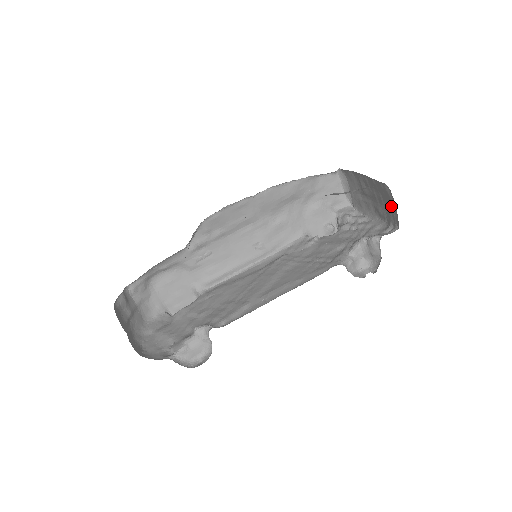
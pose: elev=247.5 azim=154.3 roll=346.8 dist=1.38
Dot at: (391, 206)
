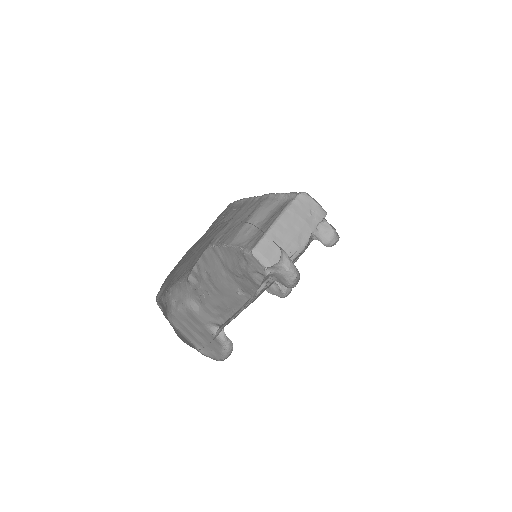
Dot at: (312, 209)
